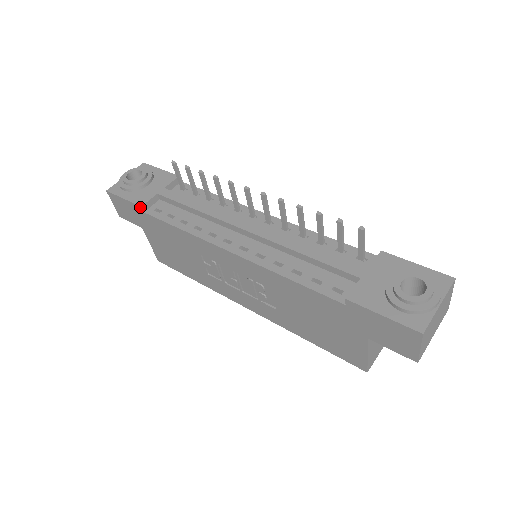
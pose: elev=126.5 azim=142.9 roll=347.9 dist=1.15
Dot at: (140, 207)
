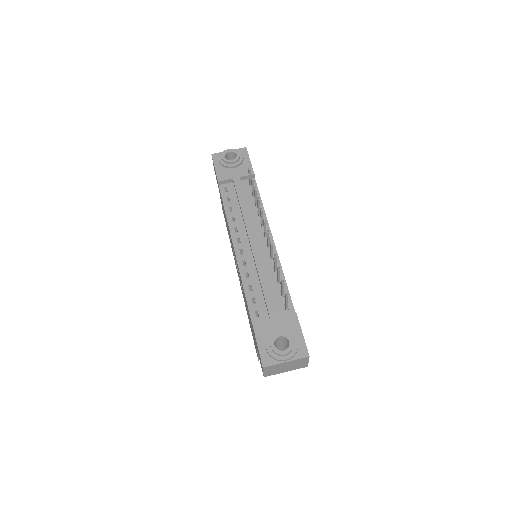
Dot at: (218, 181)
